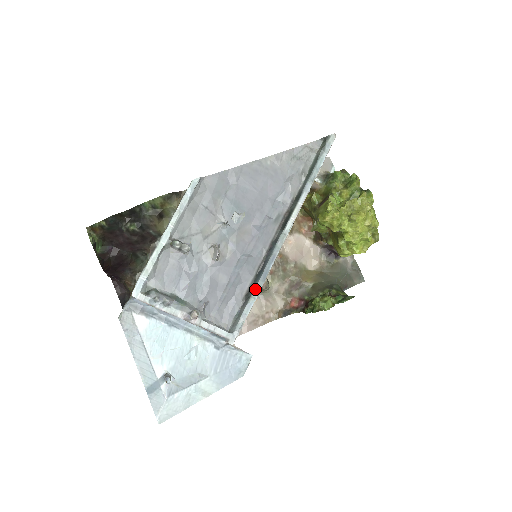
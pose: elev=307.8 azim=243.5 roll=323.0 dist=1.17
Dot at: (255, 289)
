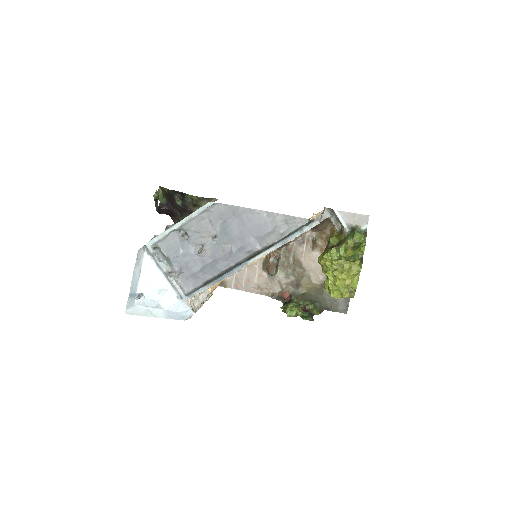
Dot at: (212, 282)
